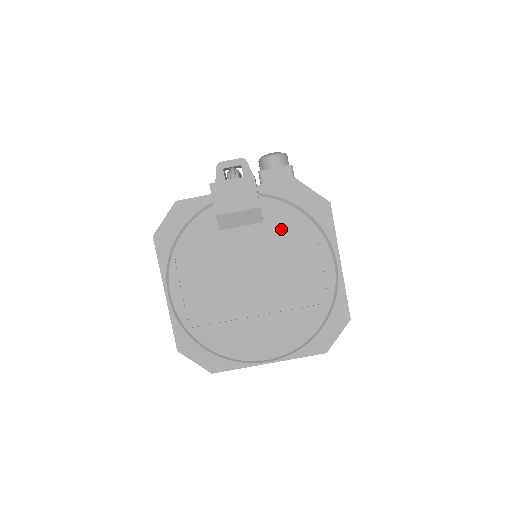
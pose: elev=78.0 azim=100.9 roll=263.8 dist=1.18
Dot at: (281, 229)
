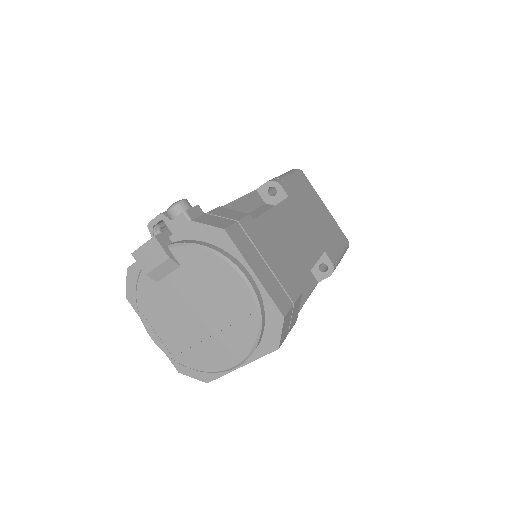
Dot at: (195, 267)
